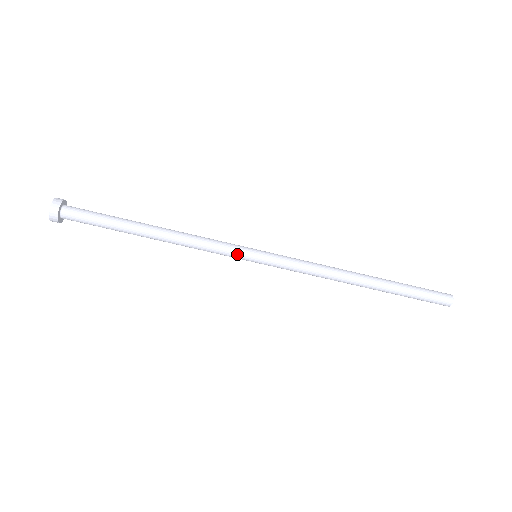
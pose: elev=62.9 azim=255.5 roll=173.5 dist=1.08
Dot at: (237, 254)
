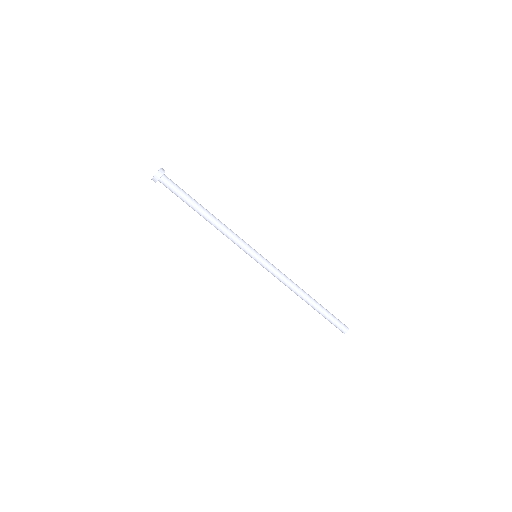
Dot at: (247, 250)
